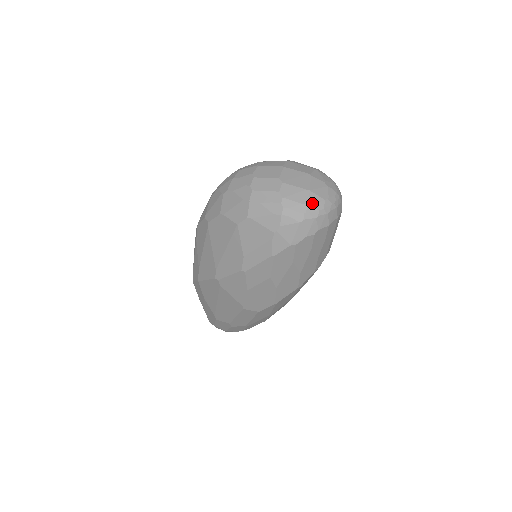
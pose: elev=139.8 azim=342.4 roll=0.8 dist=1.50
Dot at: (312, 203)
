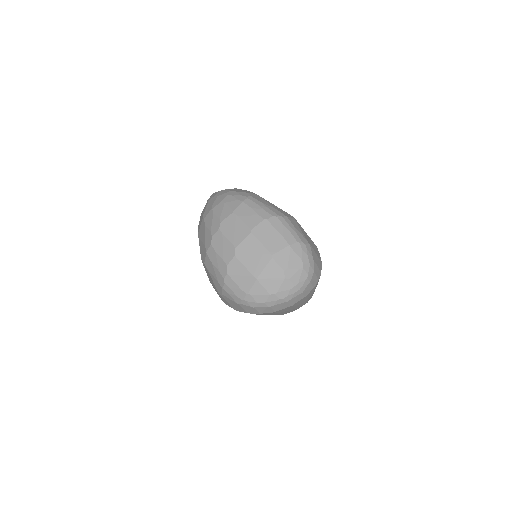
Dot at: (253, 294)
